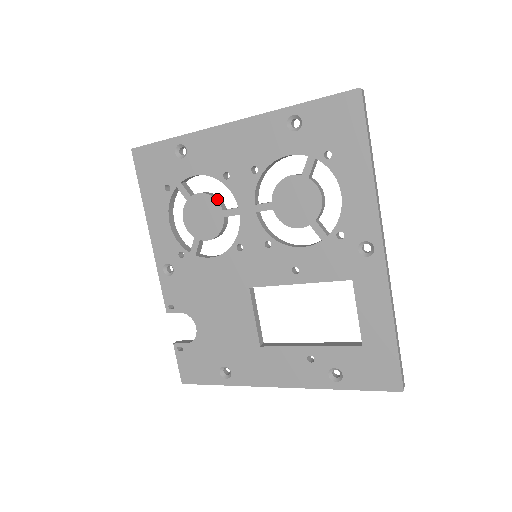
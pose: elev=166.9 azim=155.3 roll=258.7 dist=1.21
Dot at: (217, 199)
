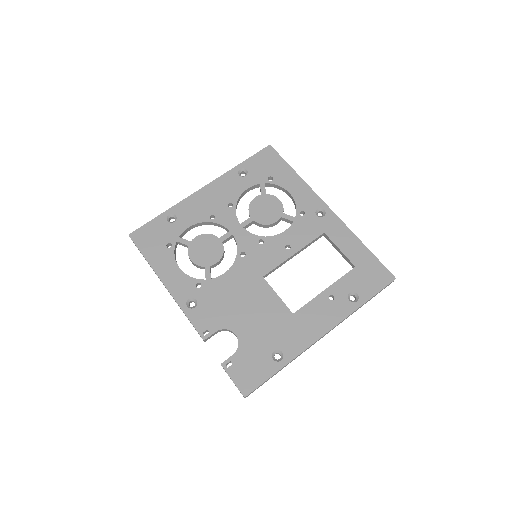
Dot at: (211, 235)
